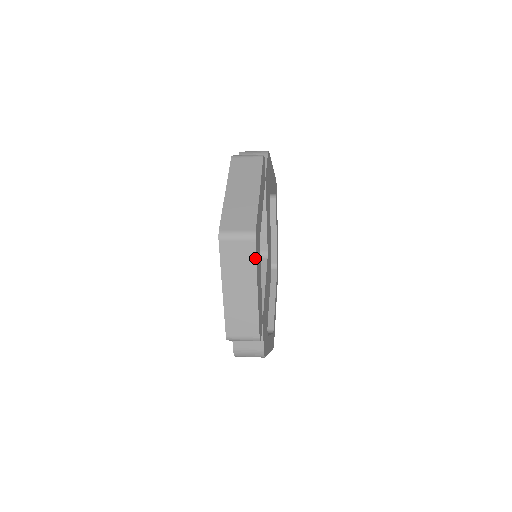
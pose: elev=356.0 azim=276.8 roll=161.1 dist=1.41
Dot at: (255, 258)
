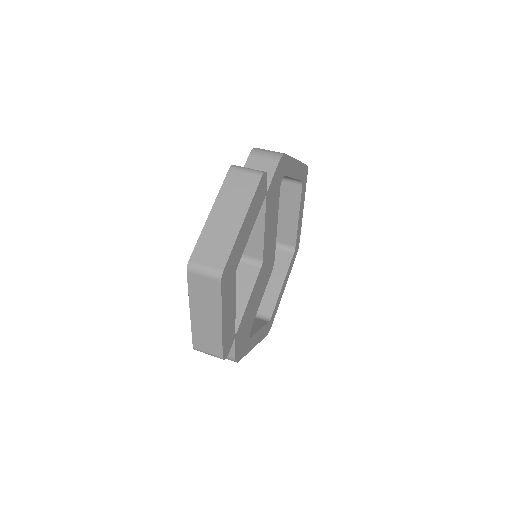
Dot at: (220, 295)
